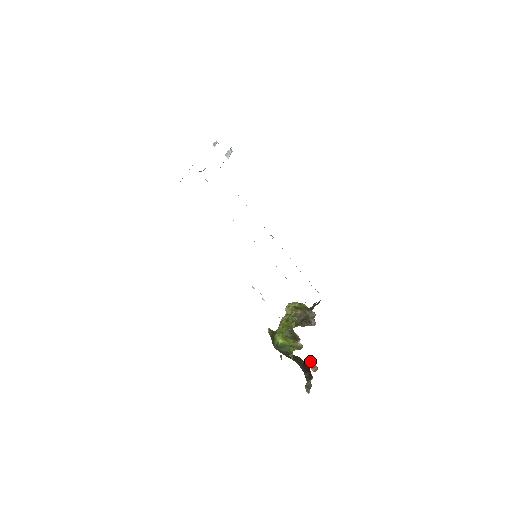
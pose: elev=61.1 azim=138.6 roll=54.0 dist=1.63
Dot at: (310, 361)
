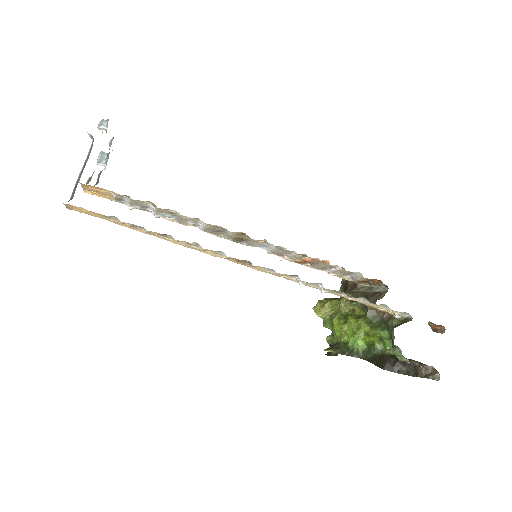
Dot at: (430, 325)
